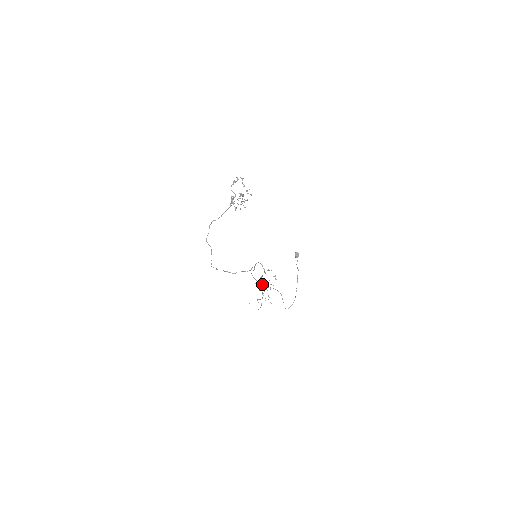
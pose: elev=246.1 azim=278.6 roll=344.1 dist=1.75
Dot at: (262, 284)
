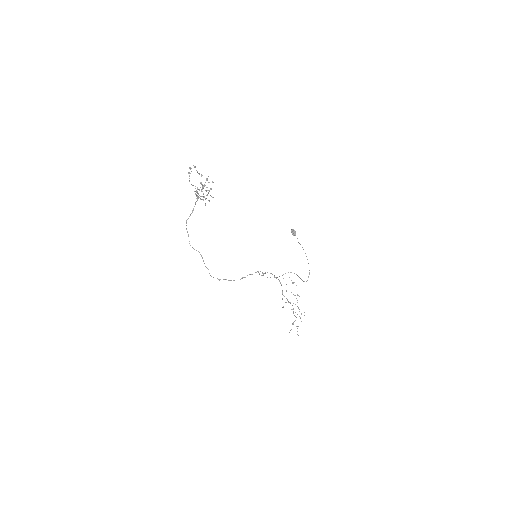
Dot at: (274, 277)
